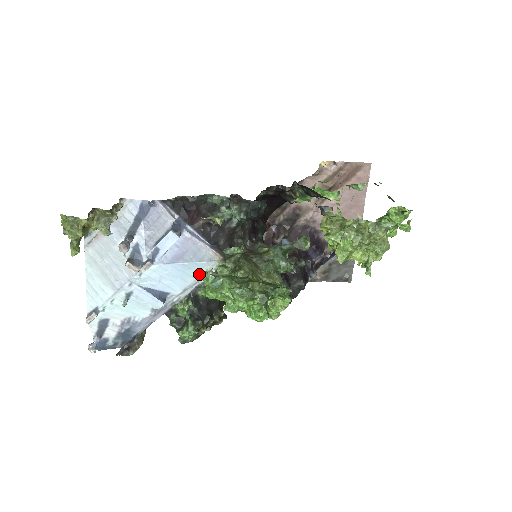
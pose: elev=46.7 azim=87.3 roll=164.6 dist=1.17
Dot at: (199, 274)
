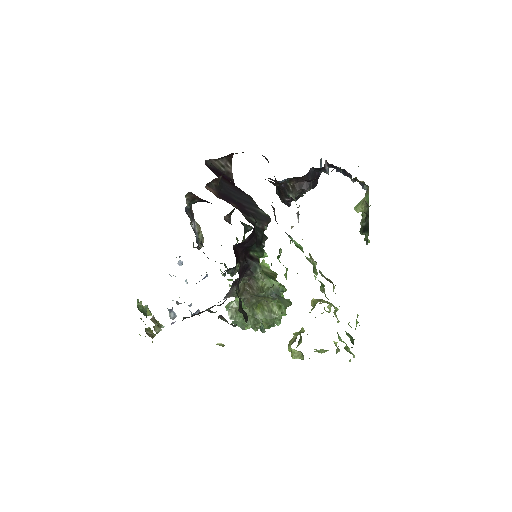
Dot at: occluded
